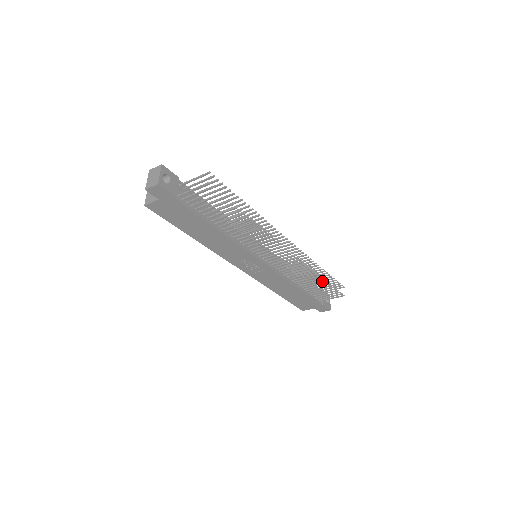
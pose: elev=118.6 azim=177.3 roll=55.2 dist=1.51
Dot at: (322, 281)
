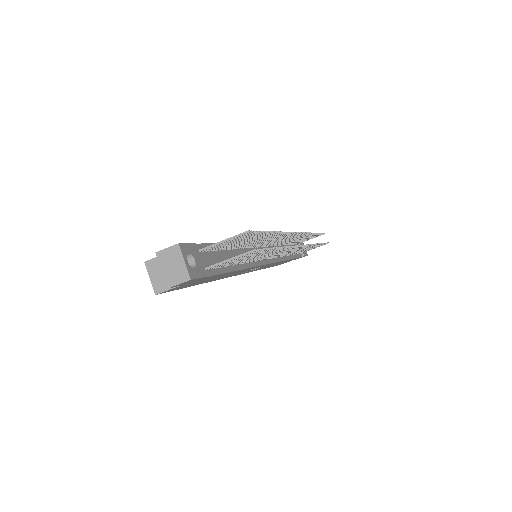
Dot at: occluded
